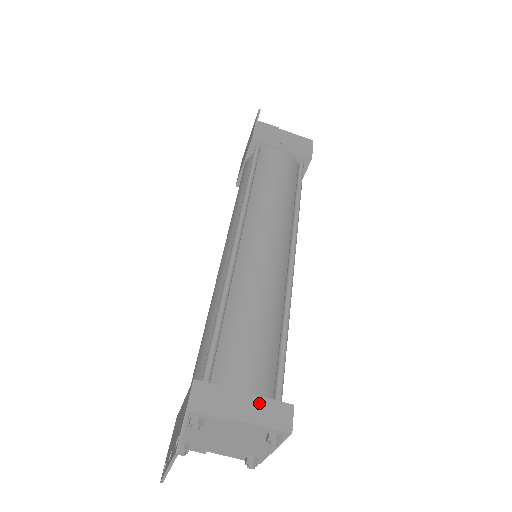
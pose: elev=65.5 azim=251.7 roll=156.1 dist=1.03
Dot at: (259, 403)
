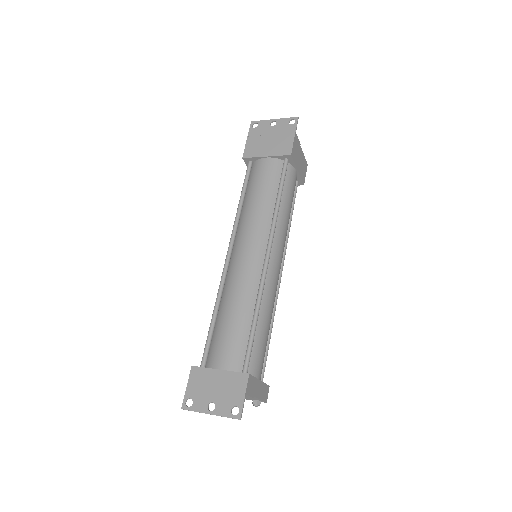
Dot at: (262, 386)
